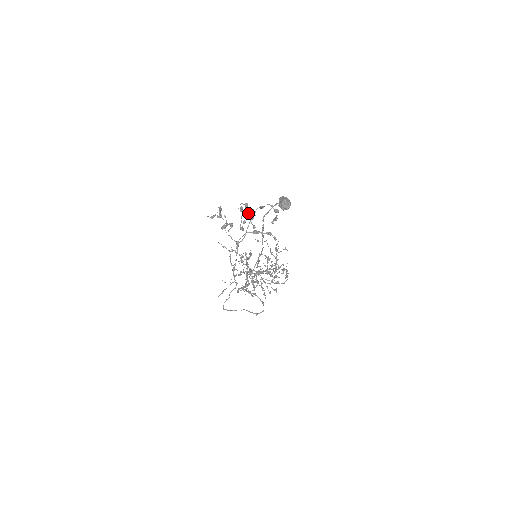
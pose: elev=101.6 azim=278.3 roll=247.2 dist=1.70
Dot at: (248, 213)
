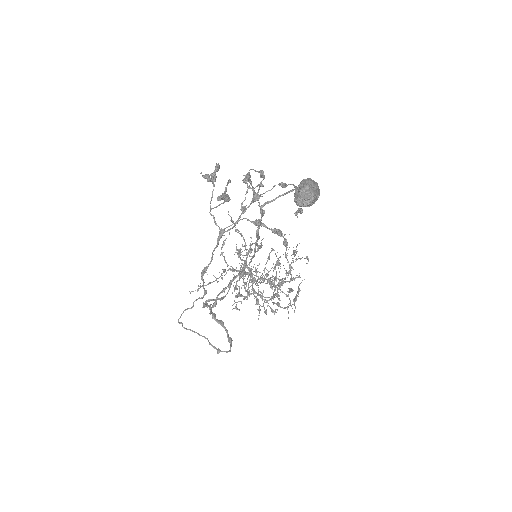
Dot at: (253, 188)
